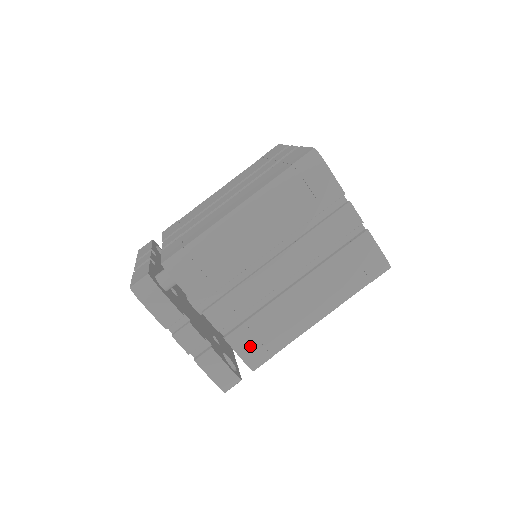
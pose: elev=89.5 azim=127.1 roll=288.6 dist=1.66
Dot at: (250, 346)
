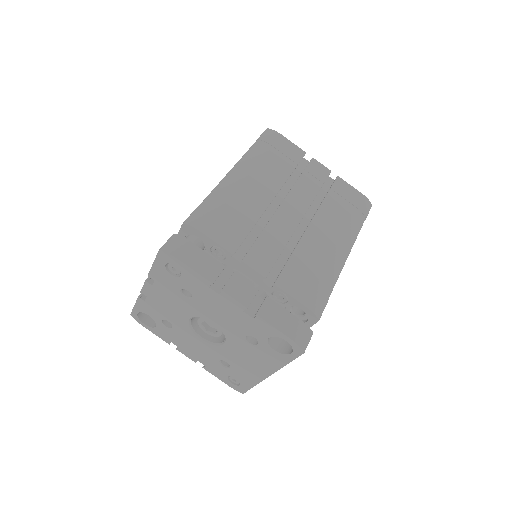
Dot at: (302, 288)
